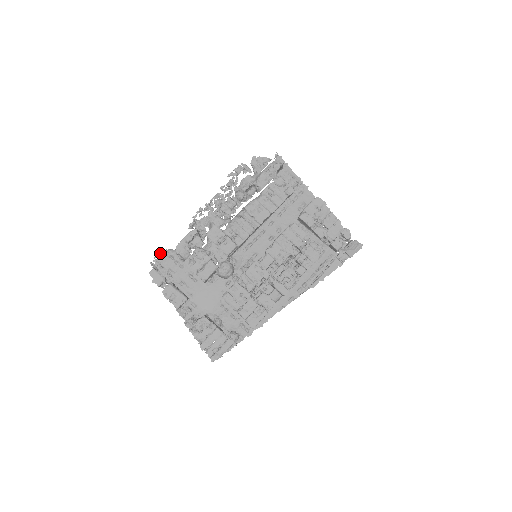
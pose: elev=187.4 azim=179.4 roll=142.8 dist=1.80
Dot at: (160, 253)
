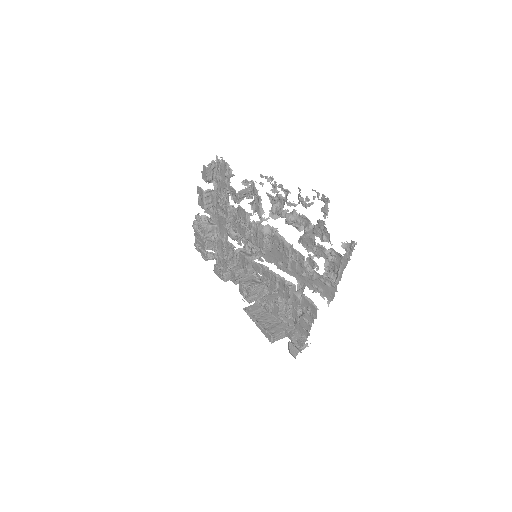
Dot at: (224, 161)
